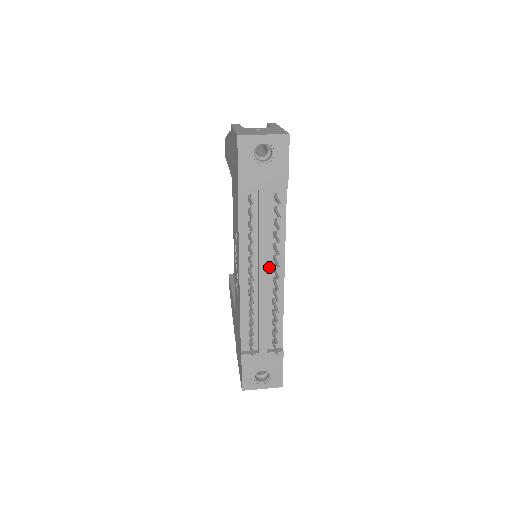
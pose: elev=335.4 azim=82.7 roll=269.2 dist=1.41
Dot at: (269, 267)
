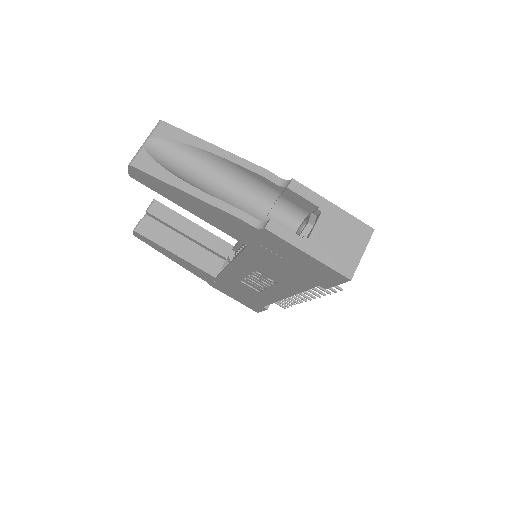
Dot at: occluded
